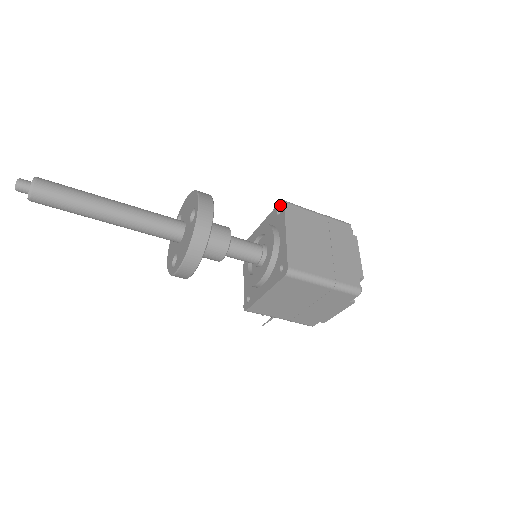
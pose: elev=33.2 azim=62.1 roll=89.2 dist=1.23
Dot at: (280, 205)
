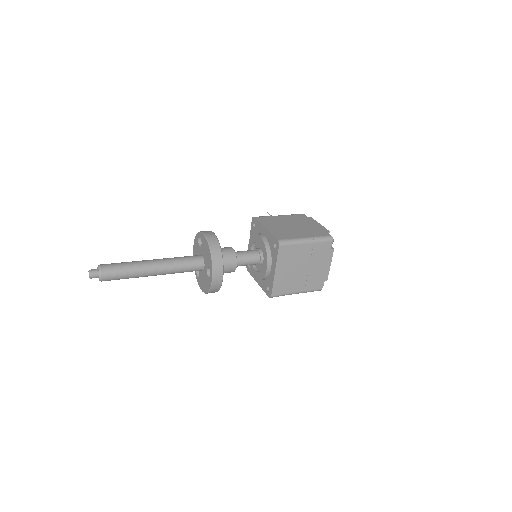
Dot at: (276, 243)
